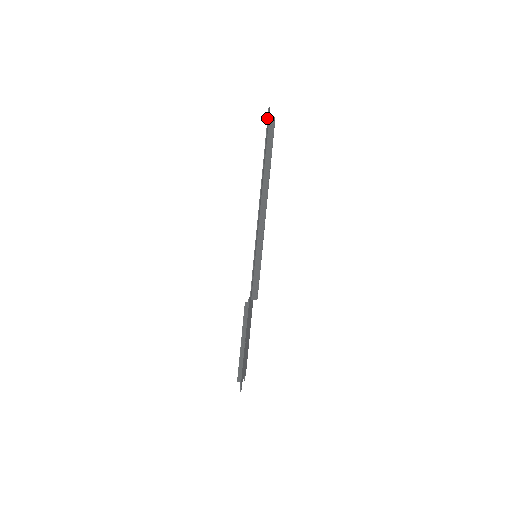
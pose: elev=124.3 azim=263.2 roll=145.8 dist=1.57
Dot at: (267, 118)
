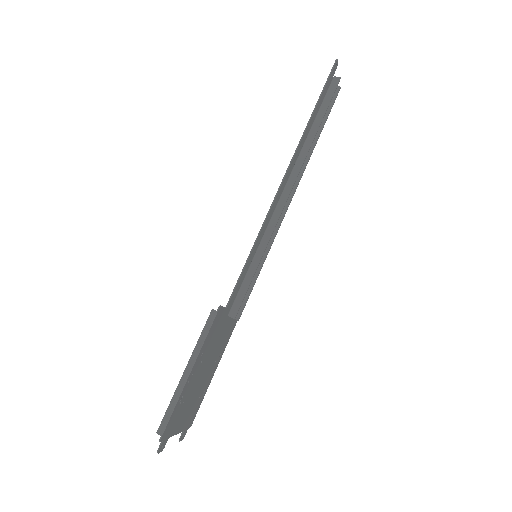
Dot at: occluded
